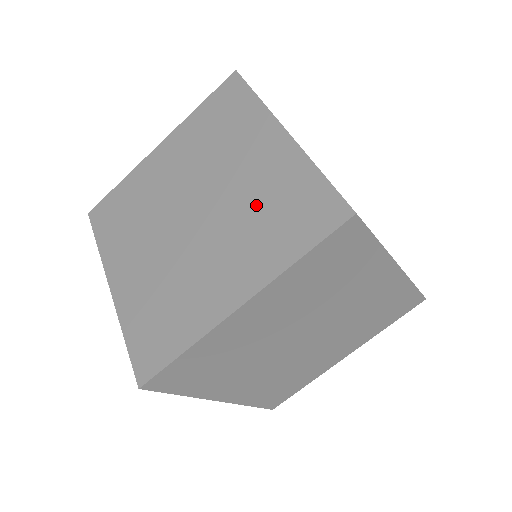
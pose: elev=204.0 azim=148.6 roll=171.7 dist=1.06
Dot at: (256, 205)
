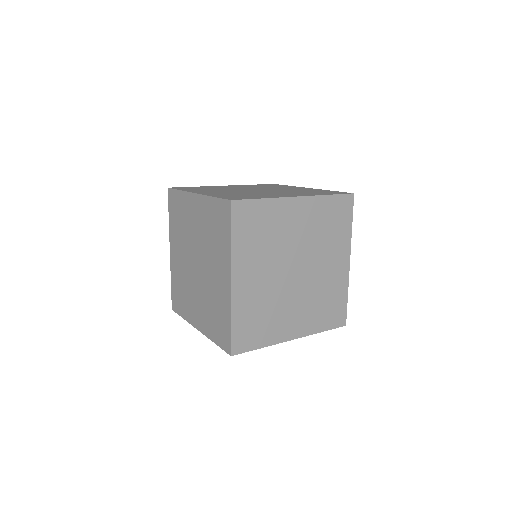
Dot at: (212, 300)
